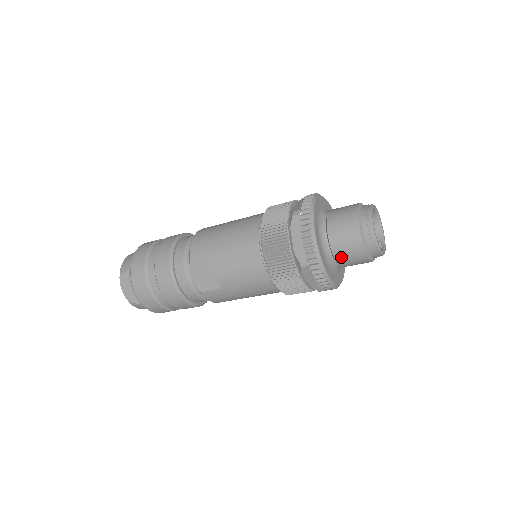
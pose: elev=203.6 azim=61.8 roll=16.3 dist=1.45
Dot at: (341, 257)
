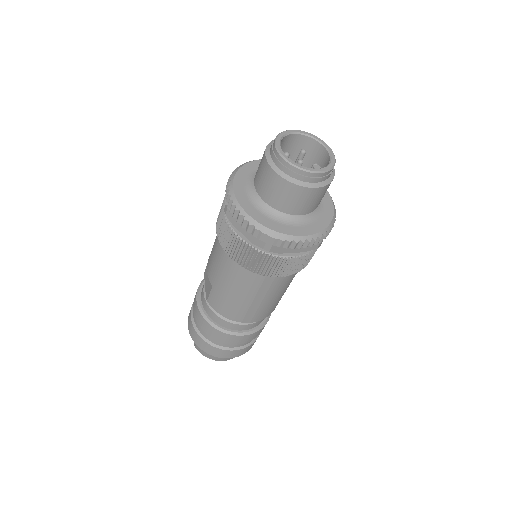
Dot at: (263, 191)
